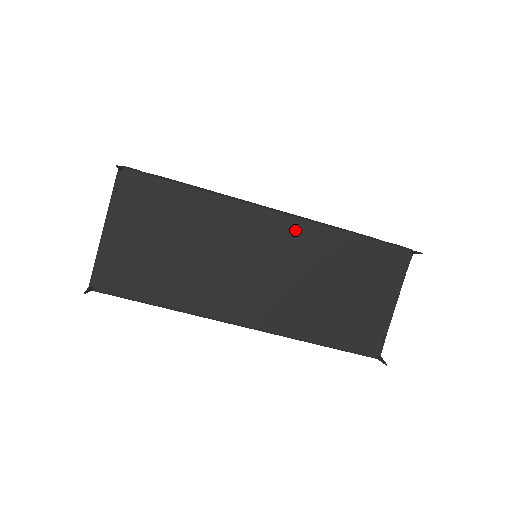
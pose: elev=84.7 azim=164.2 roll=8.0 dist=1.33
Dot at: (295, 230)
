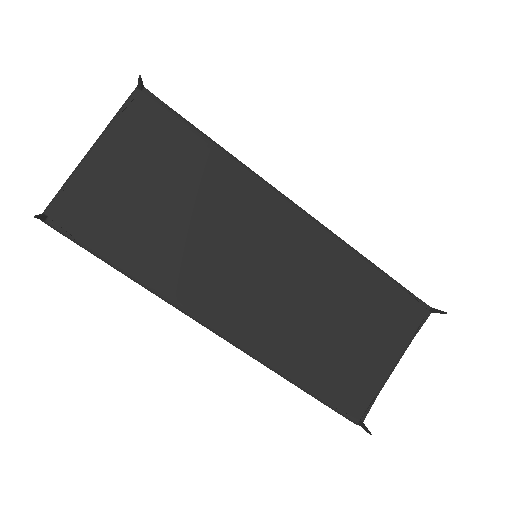
Dot at: (315, 238)
